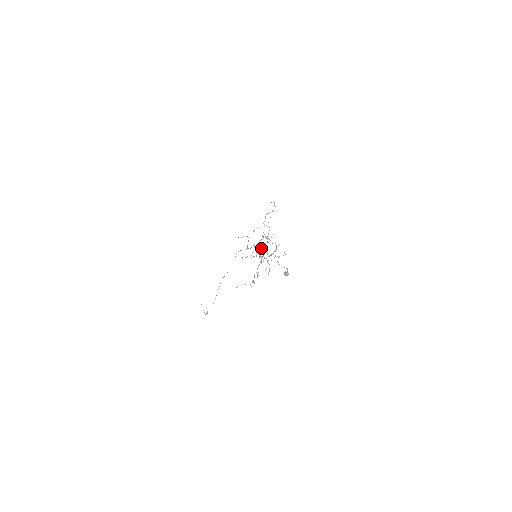
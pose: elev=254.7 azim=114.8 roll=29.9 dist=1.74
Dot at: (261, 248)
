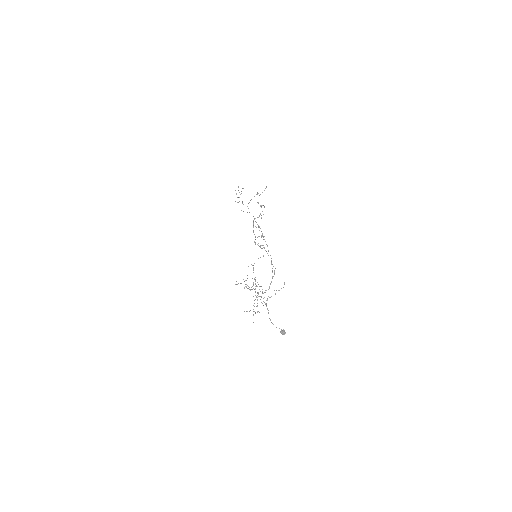
Dot at: (253, 283)
